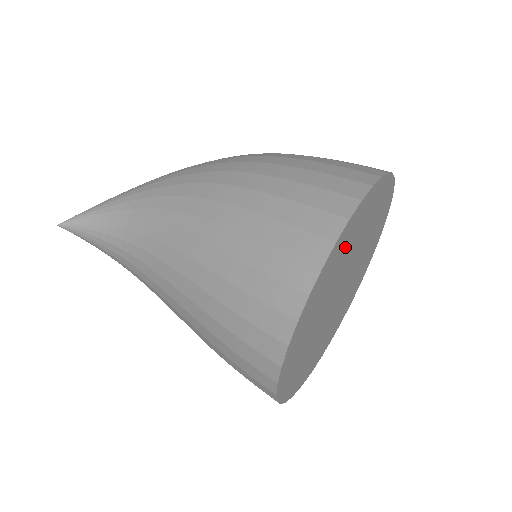
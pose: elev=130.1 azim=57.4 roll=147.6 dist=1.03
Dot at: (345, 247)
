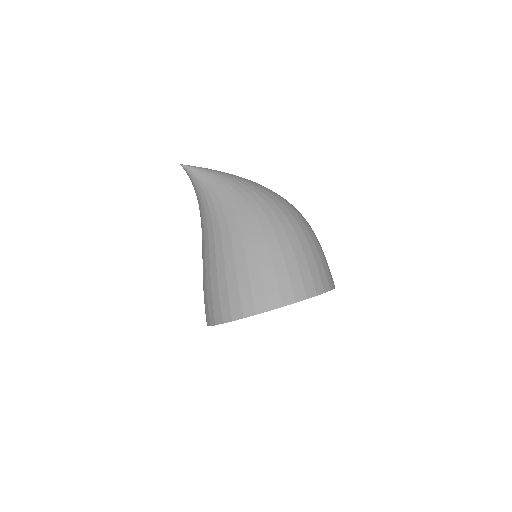
Dot at: occluded
